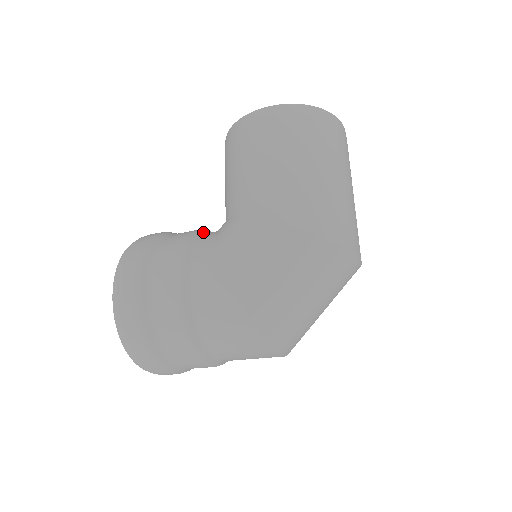
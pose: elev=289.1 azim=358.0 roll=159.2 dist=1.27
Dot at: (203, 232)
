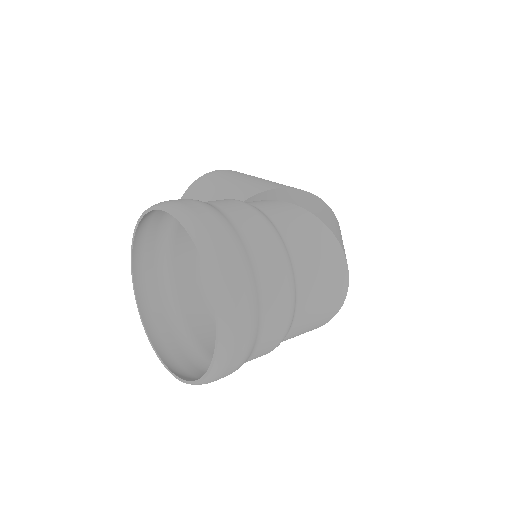
Dot at: occluded
